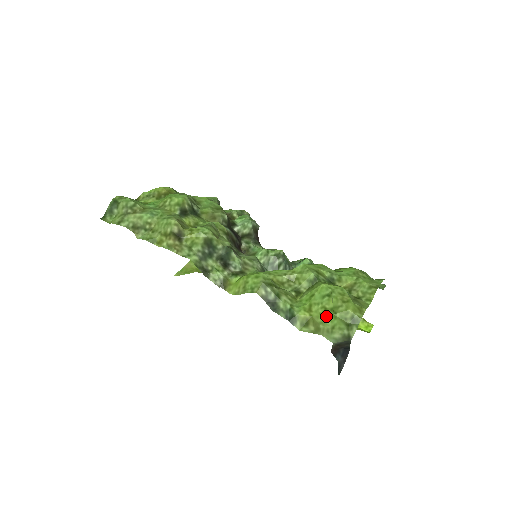
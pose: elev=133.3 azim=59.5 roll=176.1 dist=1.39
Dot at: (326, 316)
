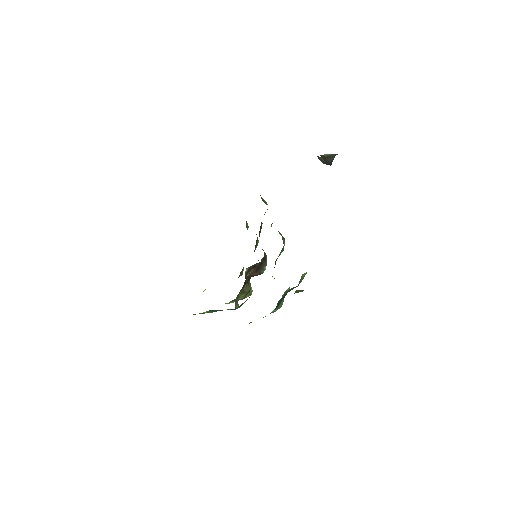
Dot at: occluded
